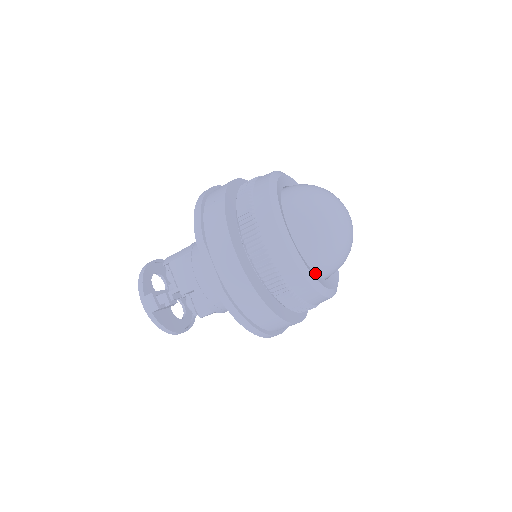
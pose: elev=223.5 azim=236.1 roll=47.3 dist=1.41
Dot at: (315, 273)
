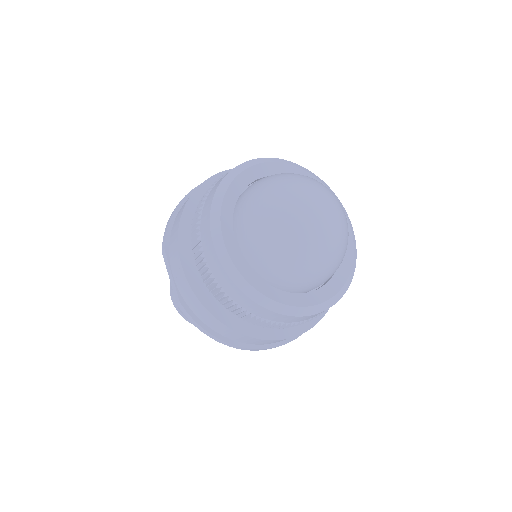
Dot at: (278, 287)
